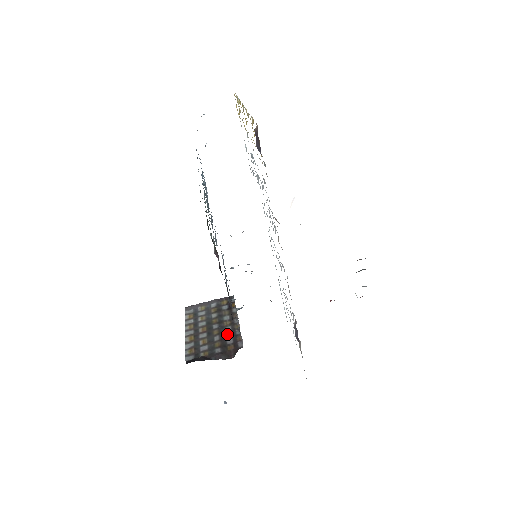
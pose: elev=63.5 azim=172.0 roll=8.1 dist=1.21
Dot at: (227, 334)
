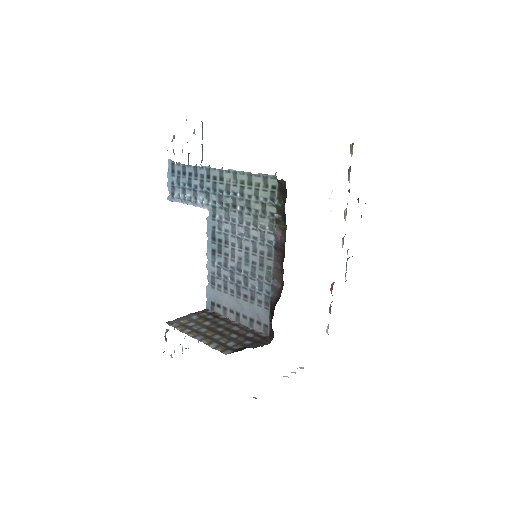
Dot at: (240, 332)
